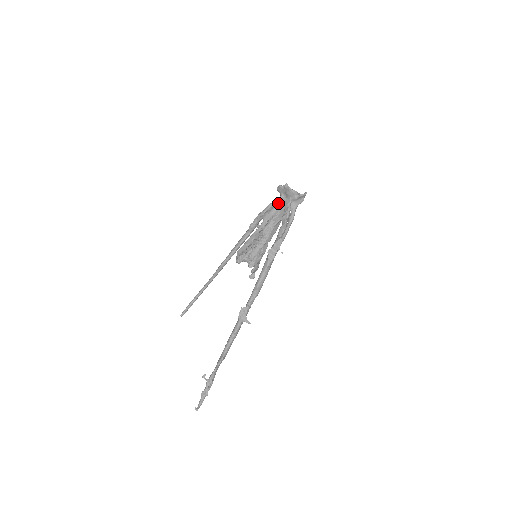
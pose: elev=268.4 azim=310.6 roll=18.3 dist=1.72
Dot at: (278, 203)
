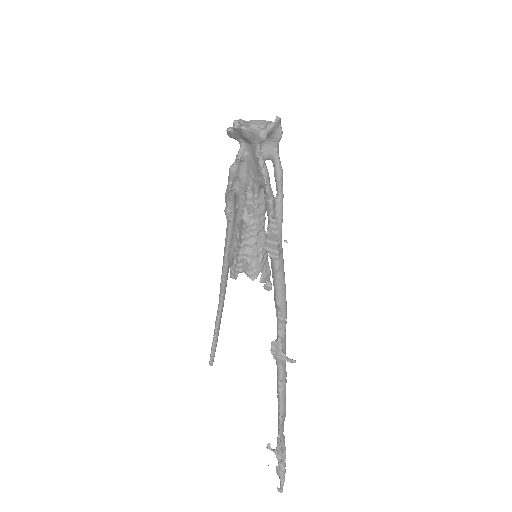
Dot at: (242, 159)
